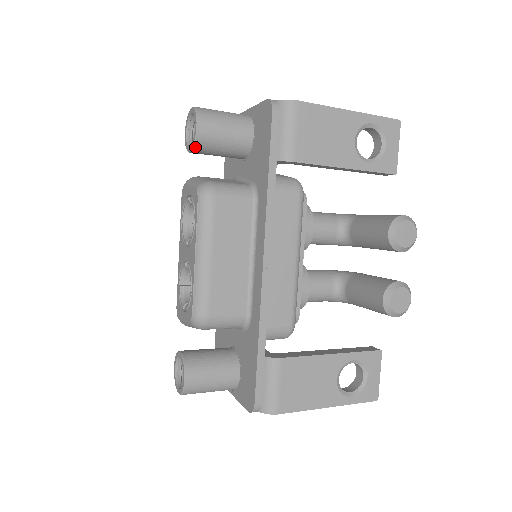
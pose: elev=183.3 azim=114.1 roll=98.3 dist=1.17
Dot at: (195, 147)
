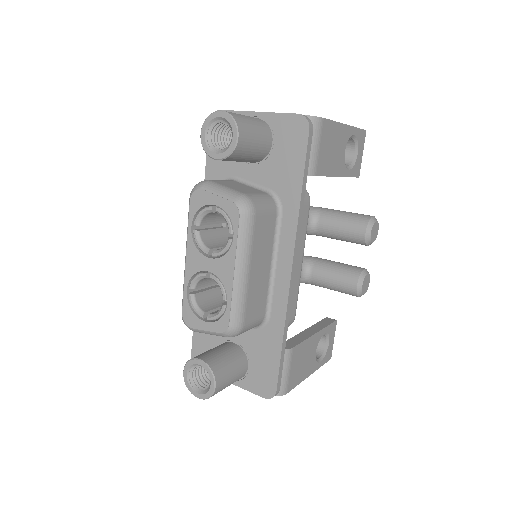
Dot at: (228, 157)
